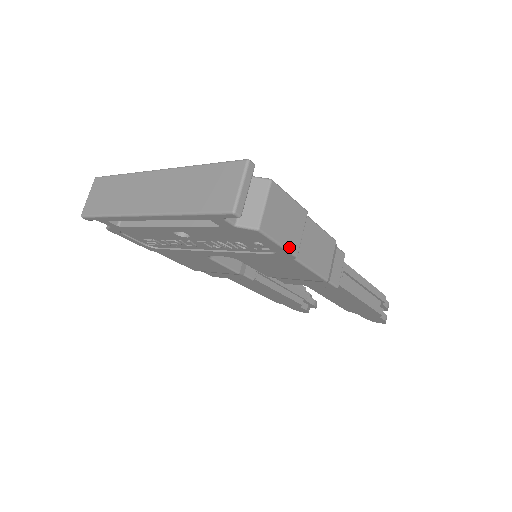
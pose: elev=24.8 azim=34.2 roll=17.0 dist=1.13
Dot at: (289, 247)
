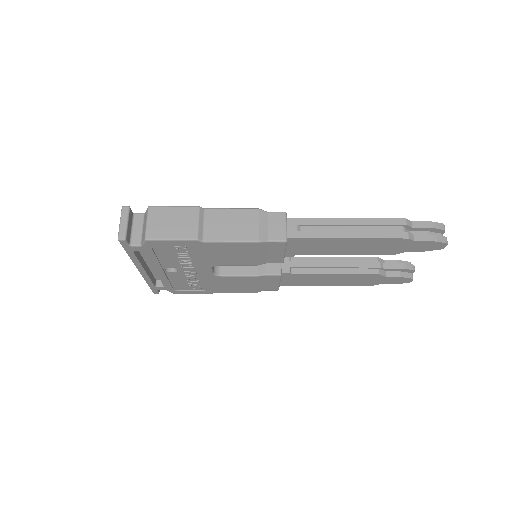
Dot at: (184, 237)
